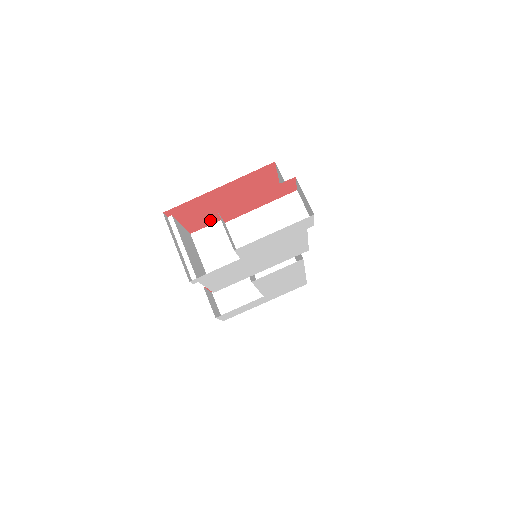
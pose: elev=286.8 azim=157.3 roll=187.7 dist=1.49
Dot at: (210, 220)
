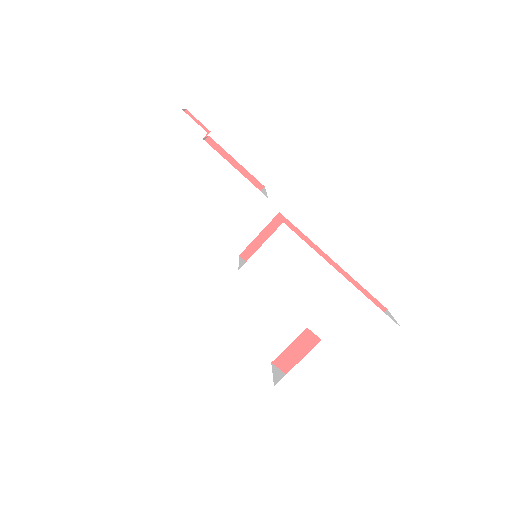
Dot at: occluded
